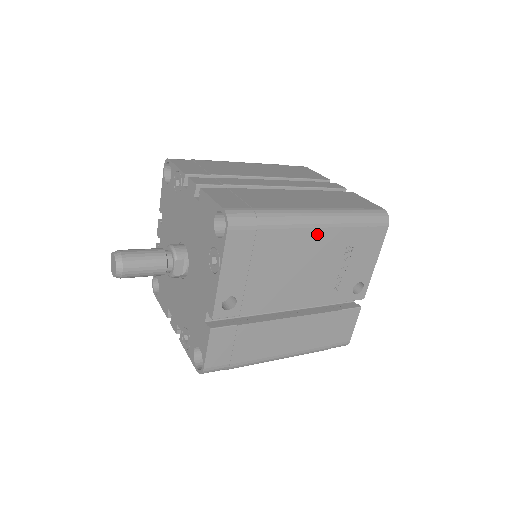
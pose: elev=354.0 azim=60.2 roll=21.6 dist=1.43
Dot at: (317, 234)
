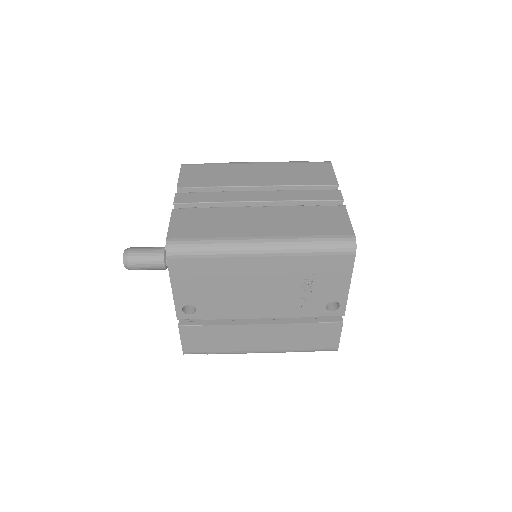
Dot at: (263, 261)
